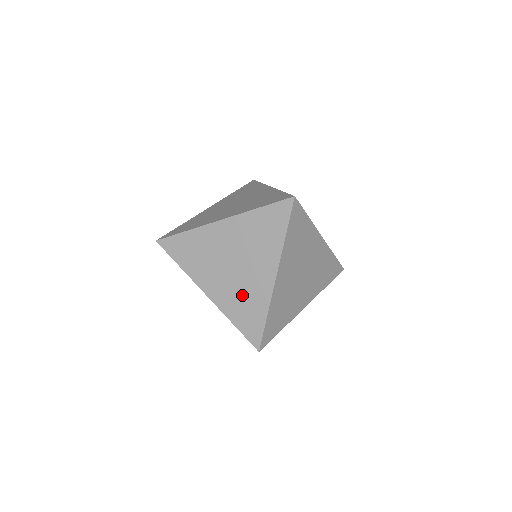
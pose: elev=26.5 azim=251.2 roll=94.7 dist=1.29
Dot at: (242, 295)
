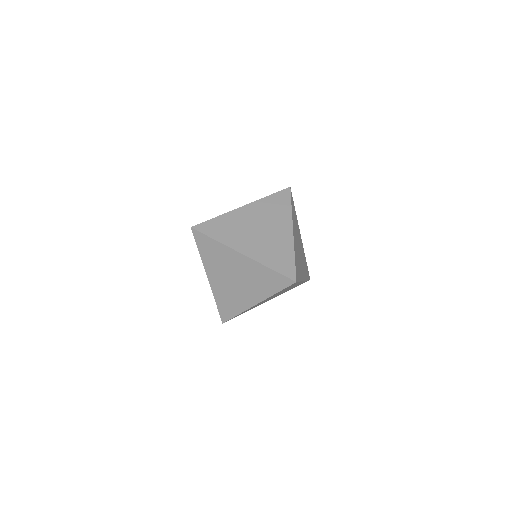
Dot at: (230, 296)
